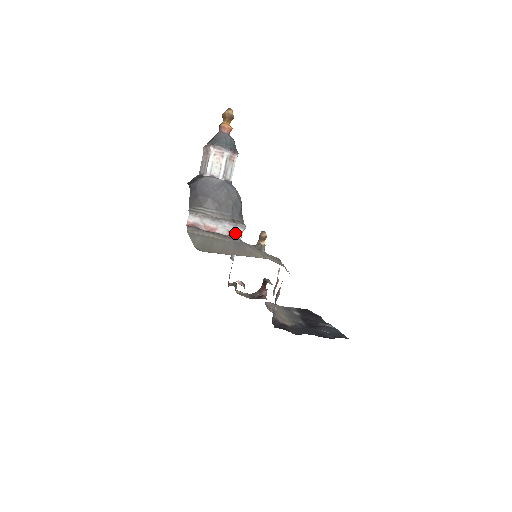
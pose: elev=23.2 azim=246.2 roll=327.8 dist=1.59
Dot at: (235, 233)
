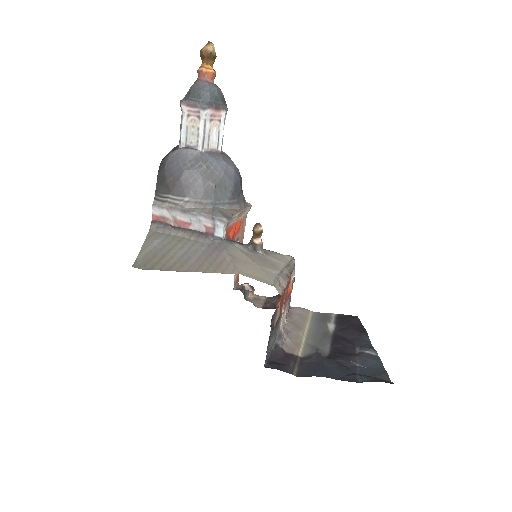
Dot at: (214, 229)
